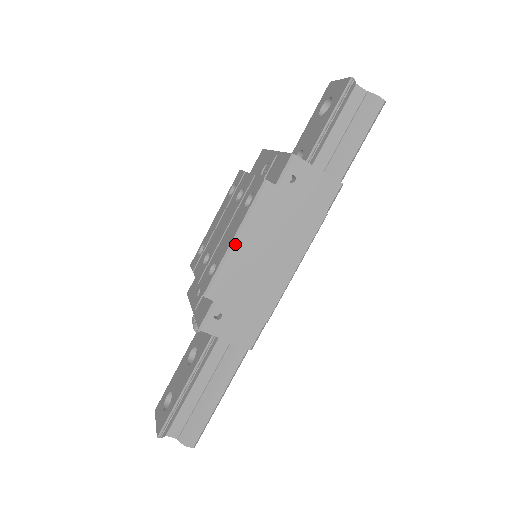
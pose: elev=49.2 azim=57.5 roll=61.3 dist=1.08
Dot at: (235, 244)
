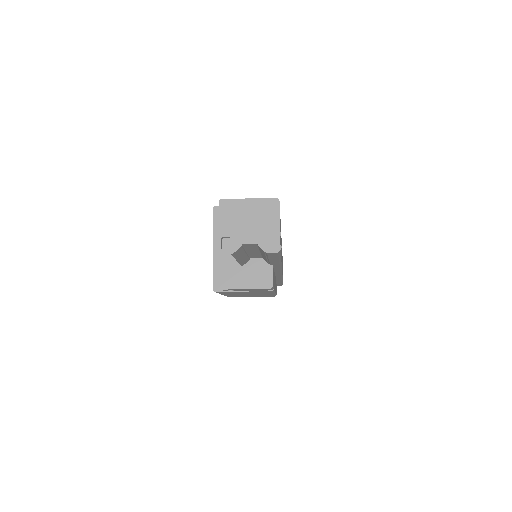
Dot at: occluded
